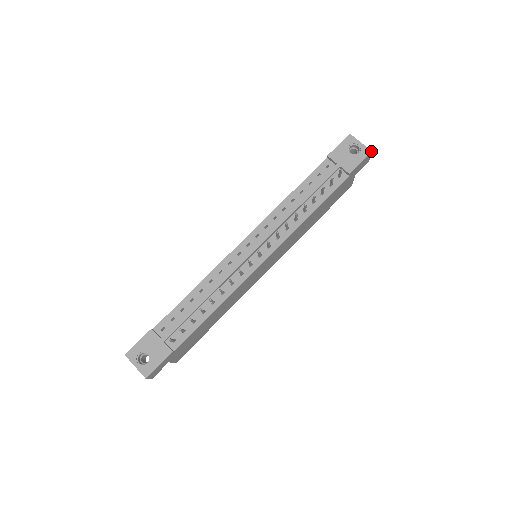
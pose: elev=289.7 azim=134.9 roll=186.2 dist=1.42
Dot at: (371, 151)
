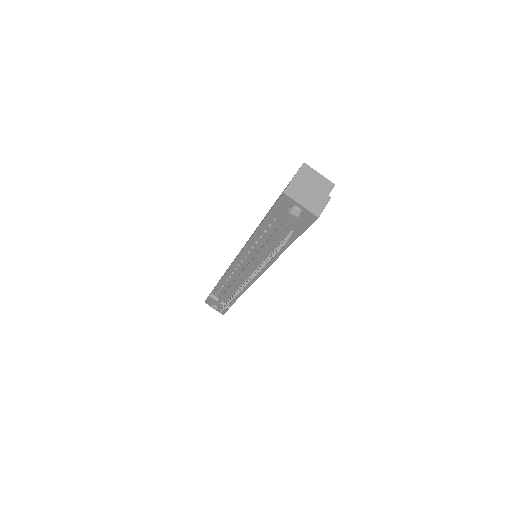
Dot at: (317, 217)
